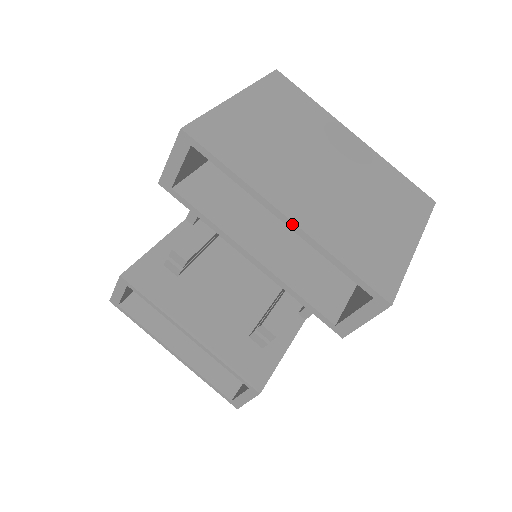
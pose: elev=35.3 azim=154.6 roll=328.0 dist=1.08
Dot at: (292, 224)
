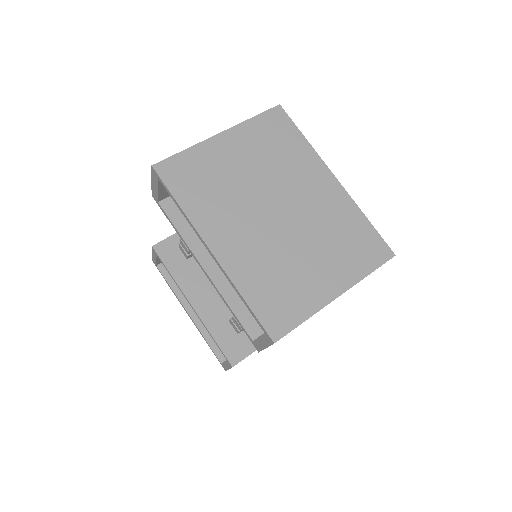
Dot at: (214, 258)
